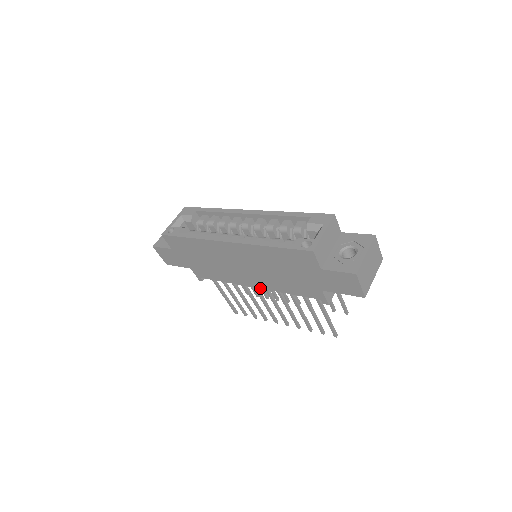
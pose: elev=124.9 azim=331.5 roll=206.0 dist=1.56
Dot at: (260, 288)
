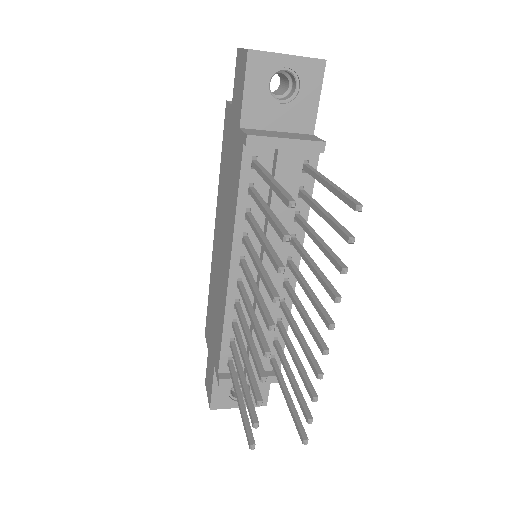
Dot at: (230, 260)
